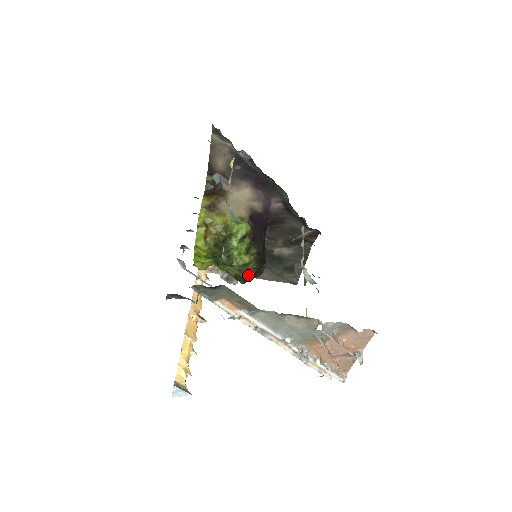
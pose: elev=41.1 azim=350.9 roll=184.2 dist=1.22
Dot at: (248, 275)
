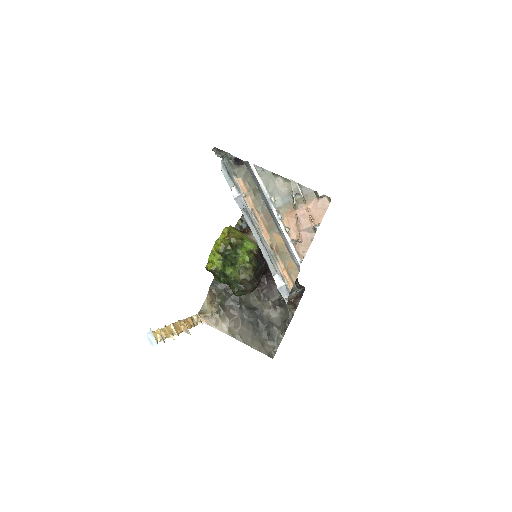
Dot at: (243, 282)
